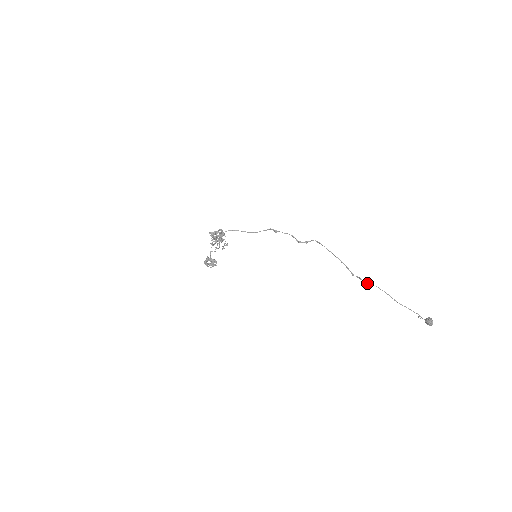
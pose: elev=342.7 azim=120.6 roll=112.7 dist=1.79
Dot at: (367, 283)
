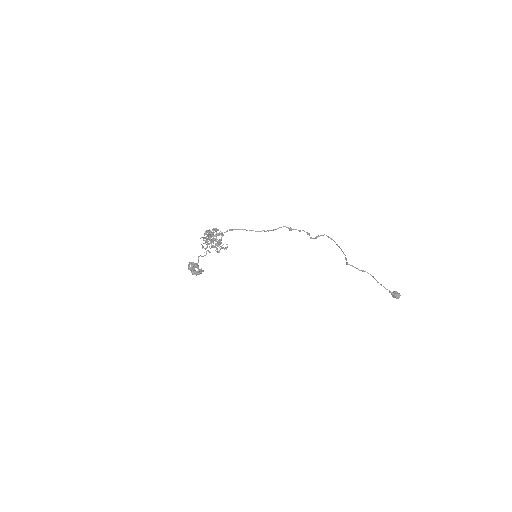
Dot at: occluded
